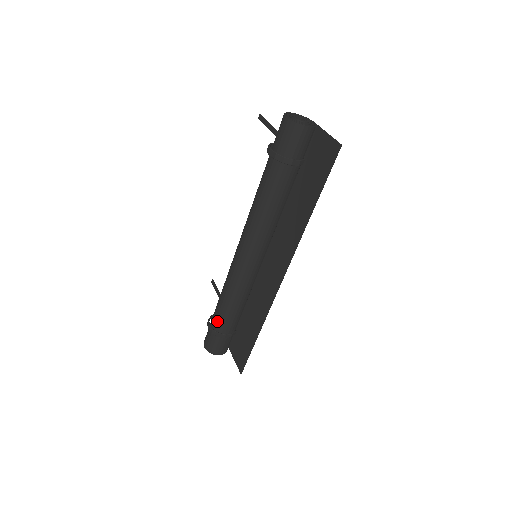
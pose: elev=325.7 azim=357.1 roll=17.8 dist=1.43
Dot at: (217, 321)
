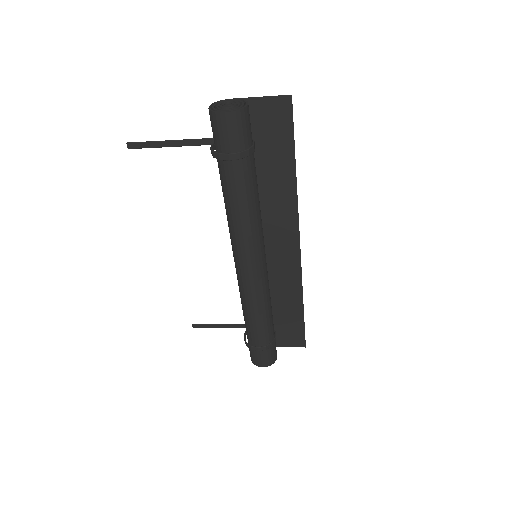
Dot at: (263, 337)
